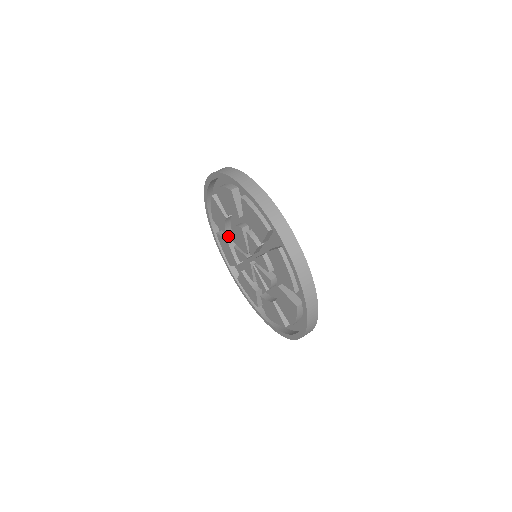
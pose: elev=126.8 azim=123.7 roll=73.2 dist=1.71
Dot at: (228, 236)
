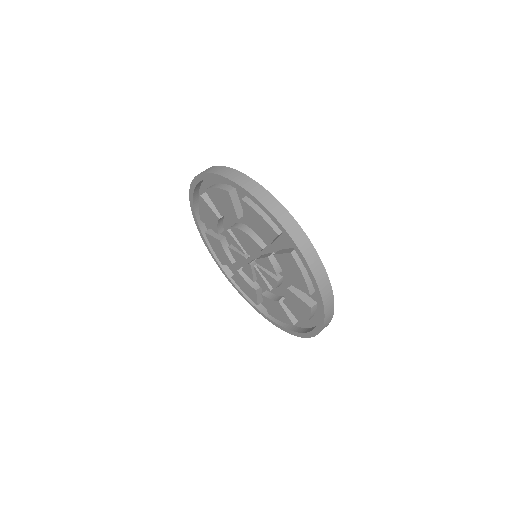
Dot at: occluded
